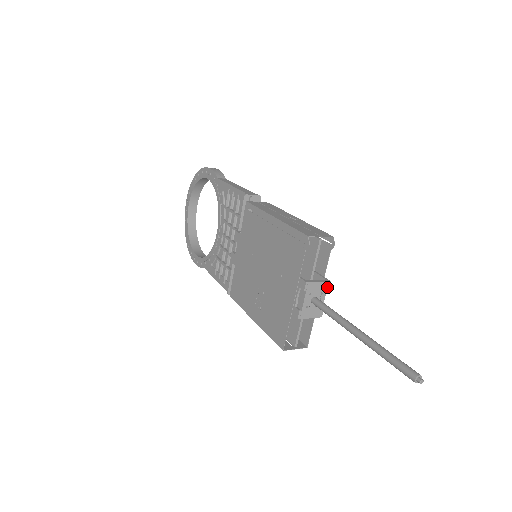
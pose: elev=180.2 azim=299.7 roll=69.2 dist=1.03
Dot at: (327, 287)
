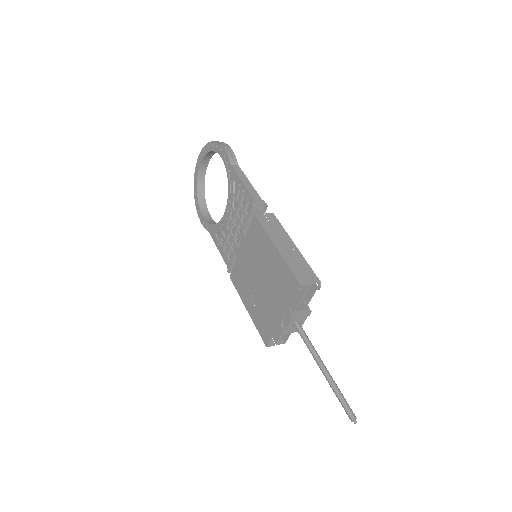
Dot at: (308, 315)
